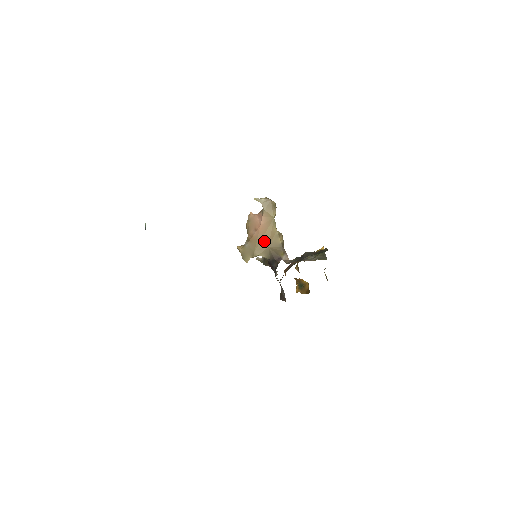
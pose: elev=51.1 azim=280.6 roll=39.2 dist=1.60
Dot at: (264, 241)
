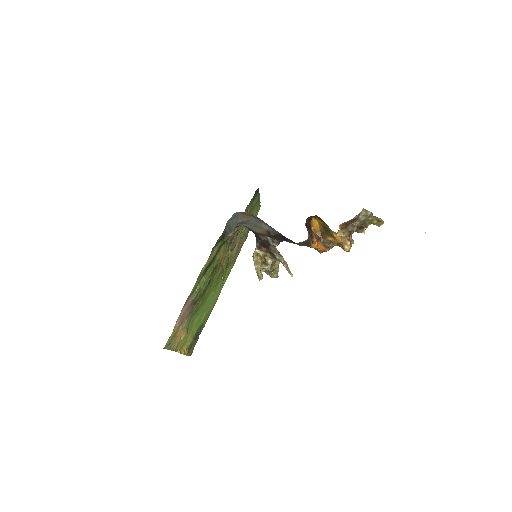
Dot at: occluded
